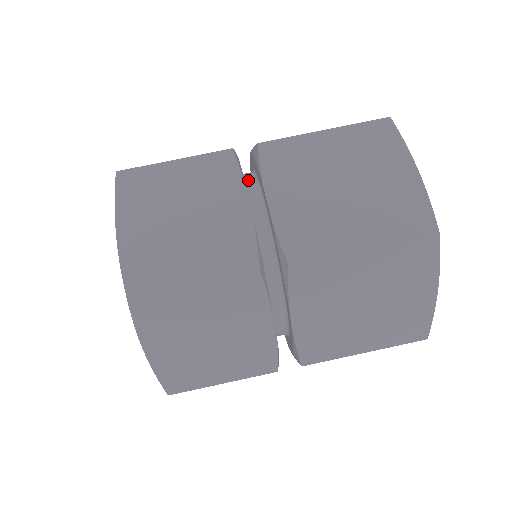
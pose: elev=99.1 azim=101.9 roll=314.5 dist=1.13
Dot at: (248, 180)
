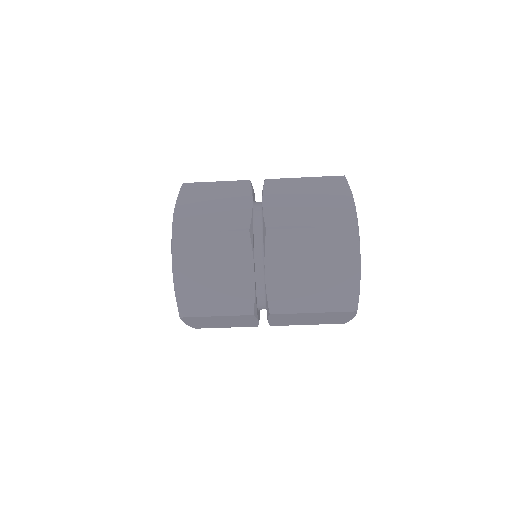
Dot at: (257, 236)
